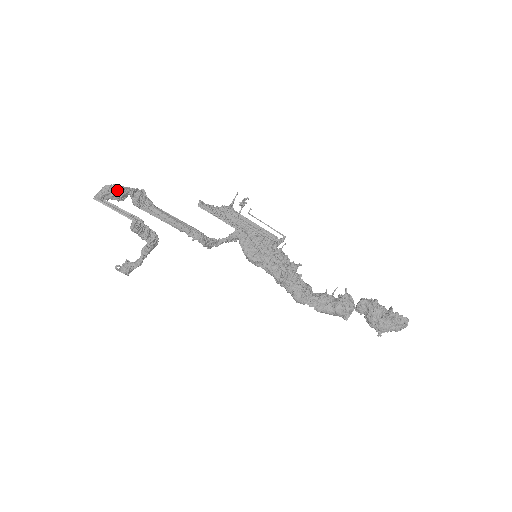
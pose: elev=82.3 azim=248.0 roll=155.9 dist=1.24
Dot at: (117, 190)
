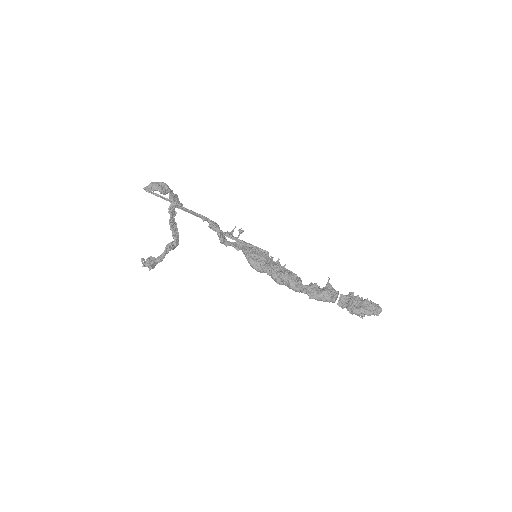
Dot at: (162, 184)
